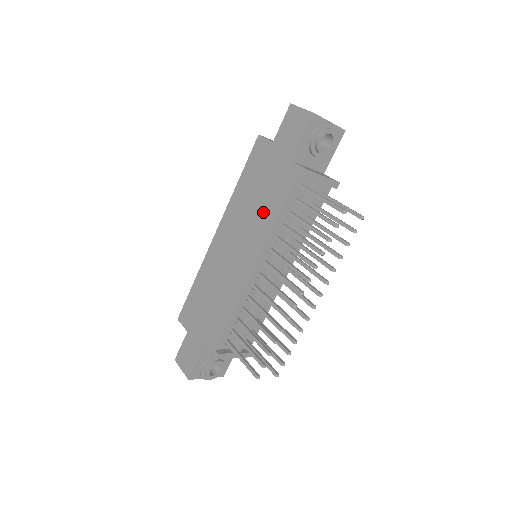
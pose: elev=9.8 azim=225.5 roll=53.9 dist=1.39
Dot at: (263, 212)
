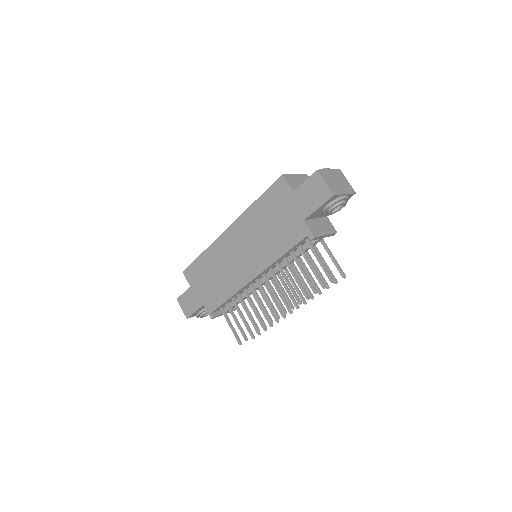
Dot at: (271, 243)
